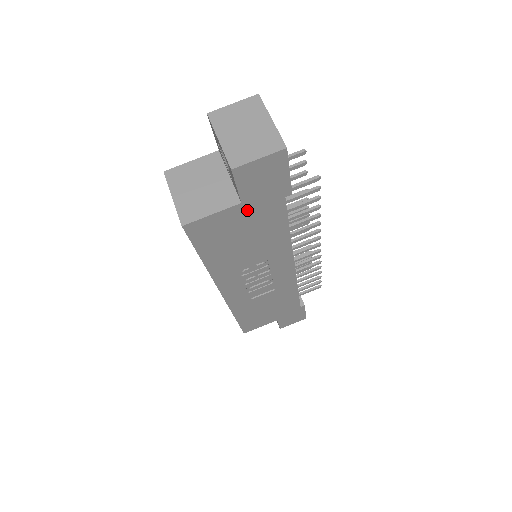
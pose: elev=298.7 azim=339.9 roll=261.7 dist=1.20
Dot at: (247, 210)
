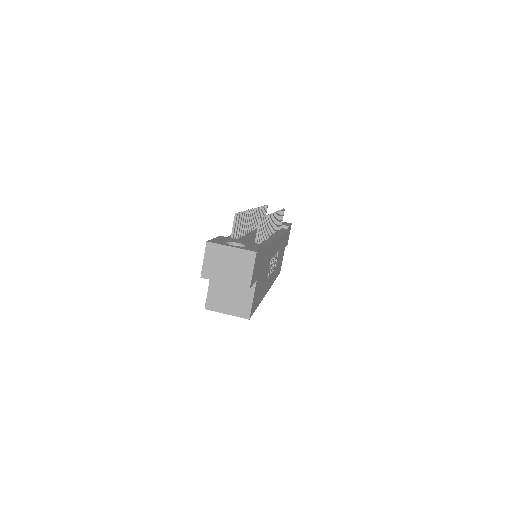
Dot at: (259, 276)
